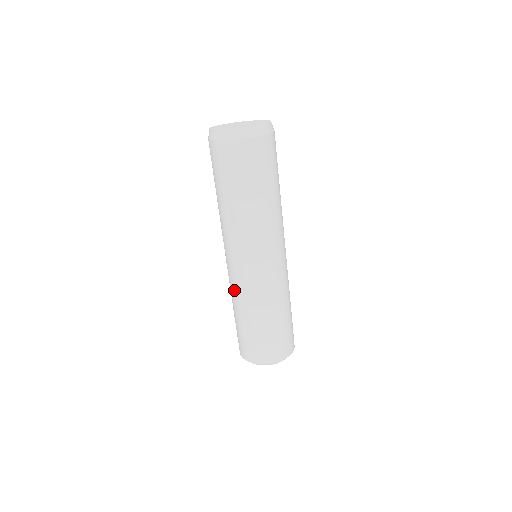
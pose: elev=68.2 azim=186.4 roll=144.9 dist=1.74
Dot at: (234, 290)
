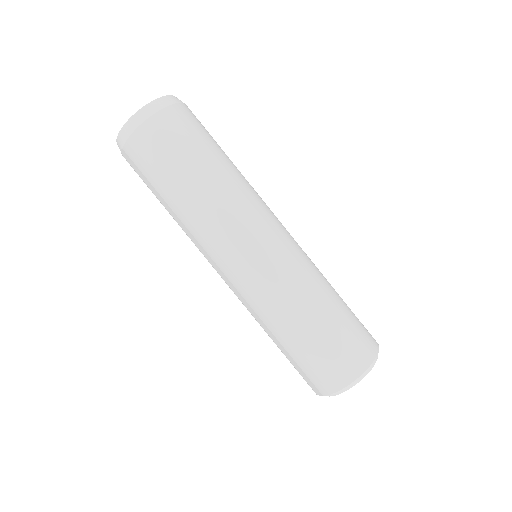
Dot at: (247, 309)
